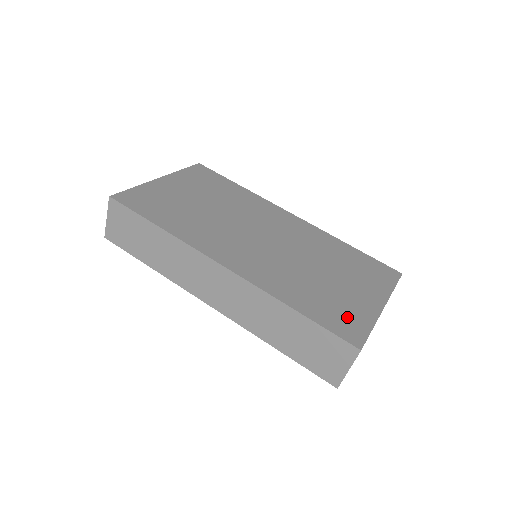
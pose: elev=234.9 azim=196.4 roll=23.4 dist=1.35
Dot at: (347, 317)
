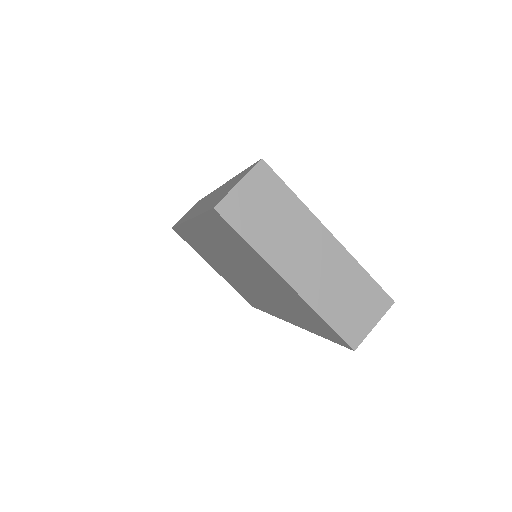
Dot at: occluded
